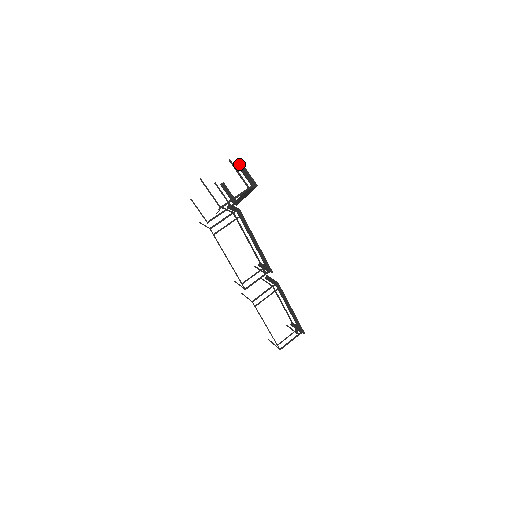
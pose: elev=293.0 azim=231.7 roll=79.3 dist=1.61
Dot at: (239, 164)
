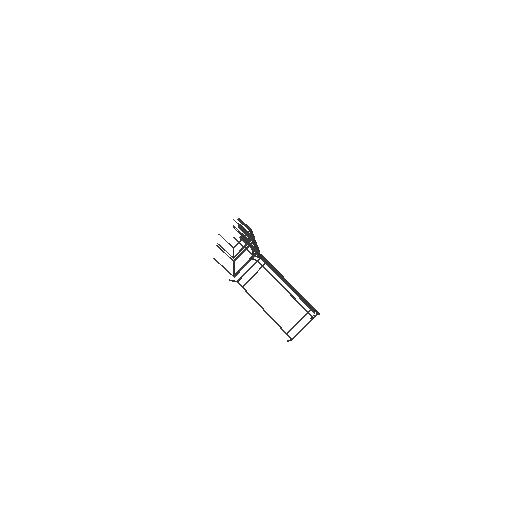
Dot at: occluded
